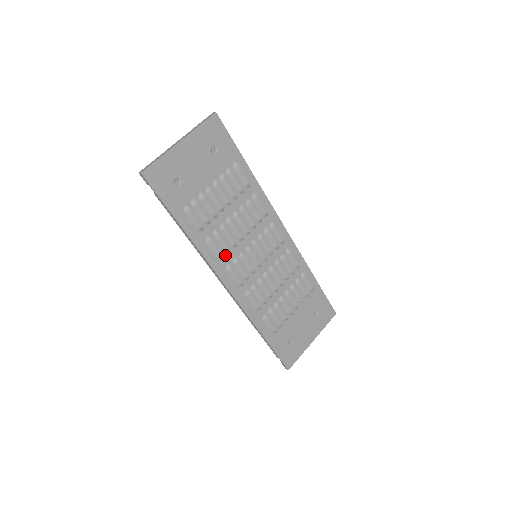
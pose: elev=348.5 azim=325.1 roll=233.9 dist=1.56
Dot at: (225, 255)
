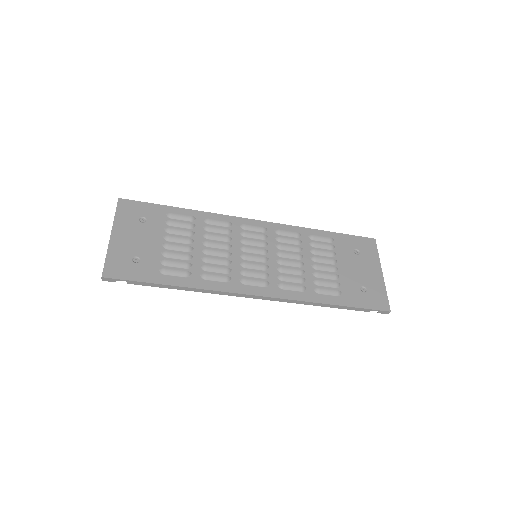
Dot at: (229, 275)
